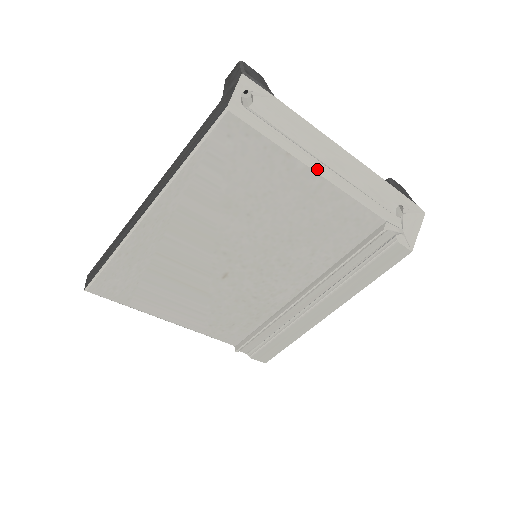
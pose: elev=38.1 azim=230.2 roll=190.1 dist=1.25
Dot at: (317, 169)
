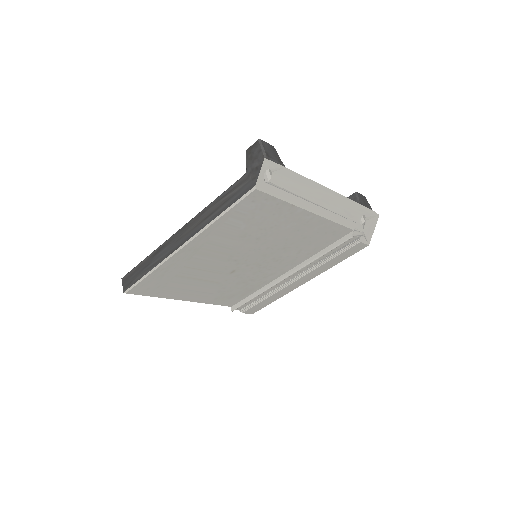
Dot at: (311, 210)
